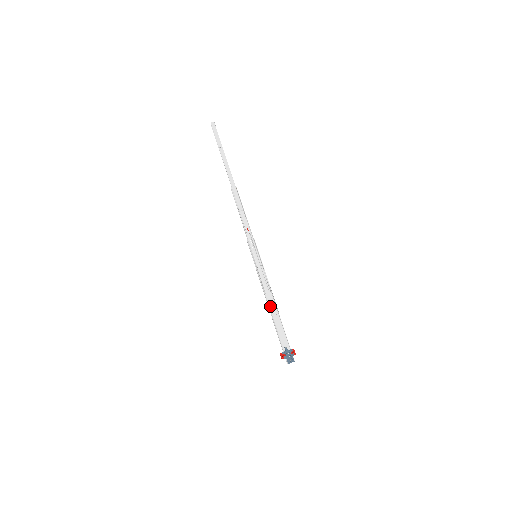
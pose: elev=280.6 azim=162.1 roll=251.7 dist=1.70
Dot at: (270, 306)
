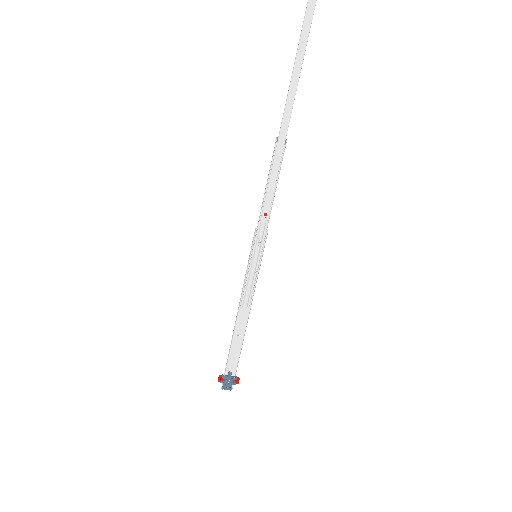
Dot at: (238, 323)
